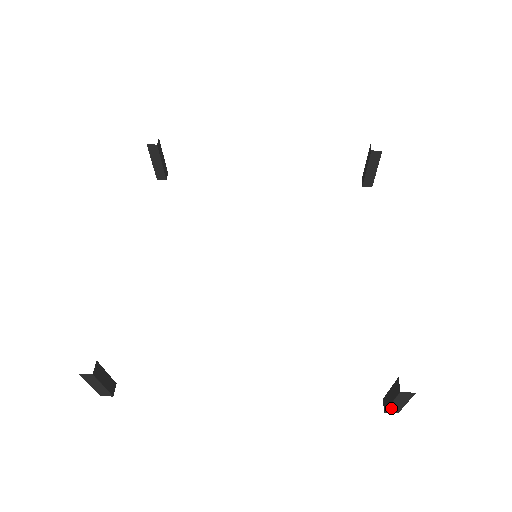
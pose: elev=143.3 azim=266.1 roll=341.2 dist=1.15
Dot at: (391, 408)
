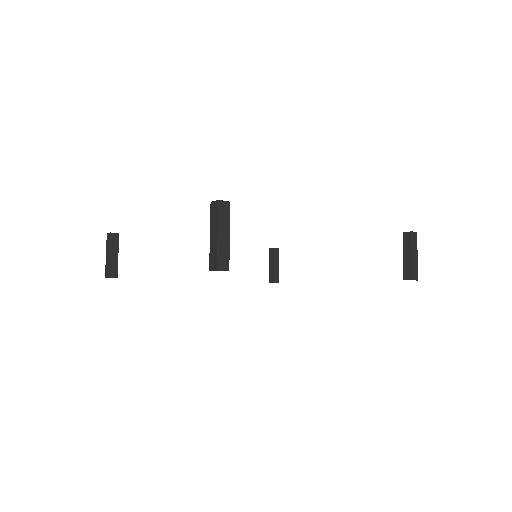
Dot at: (211, 254)
